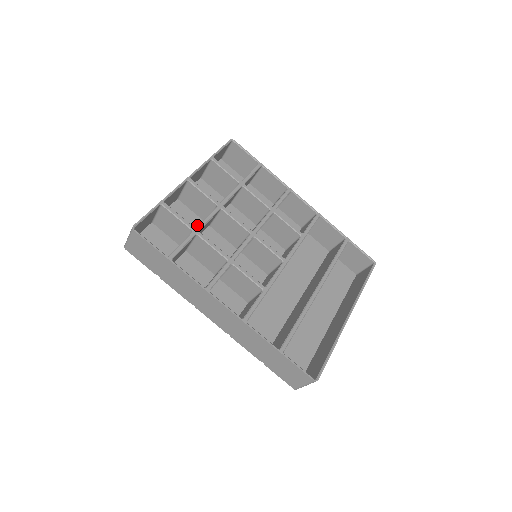
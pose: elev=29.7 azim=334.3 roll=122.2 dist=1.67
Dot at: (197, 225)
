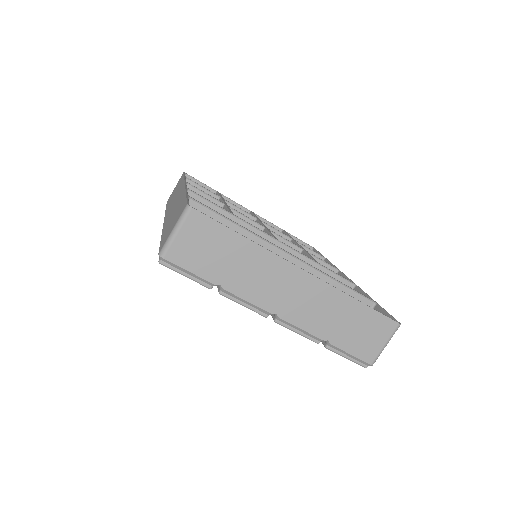
Dot at: occluded
